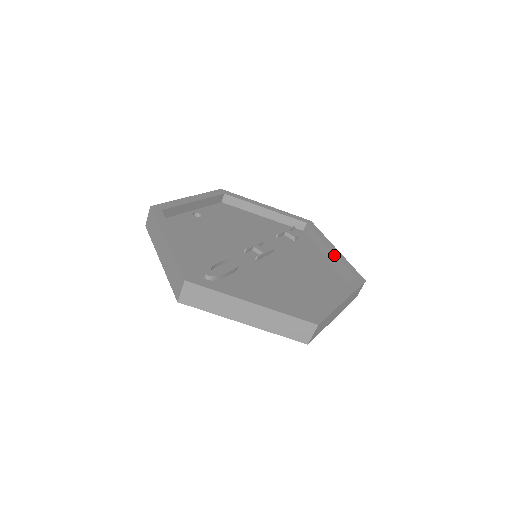
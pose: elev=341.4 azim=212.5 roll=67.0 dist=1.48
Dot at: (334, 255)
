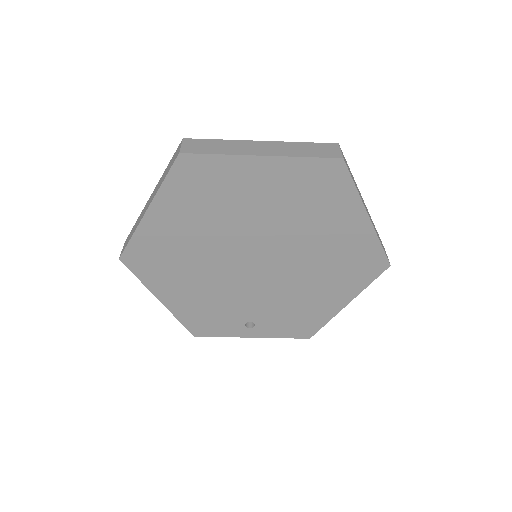
Dot at: occluded
